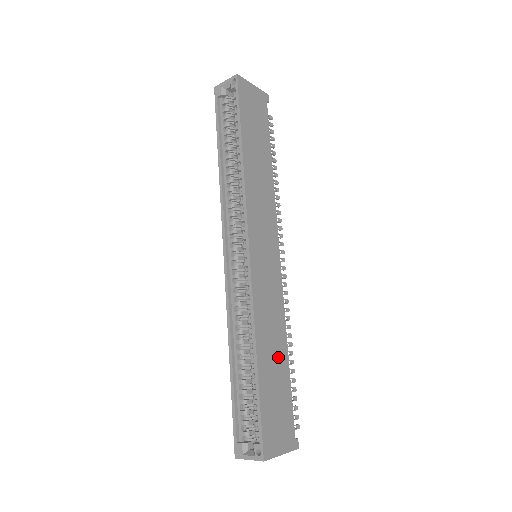
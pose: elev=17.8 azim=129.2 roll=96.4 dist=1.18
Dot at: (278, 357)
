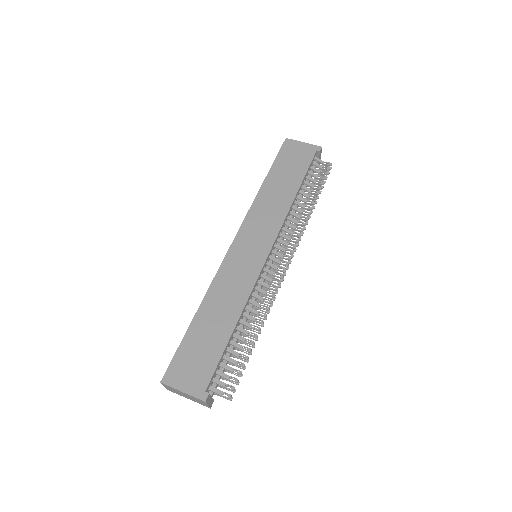
Dot at: (221, 322)
